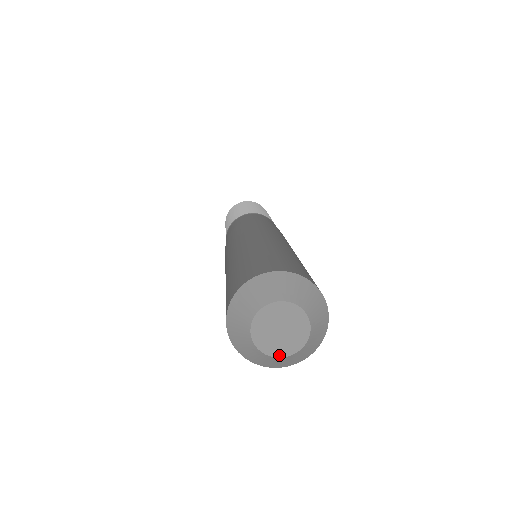
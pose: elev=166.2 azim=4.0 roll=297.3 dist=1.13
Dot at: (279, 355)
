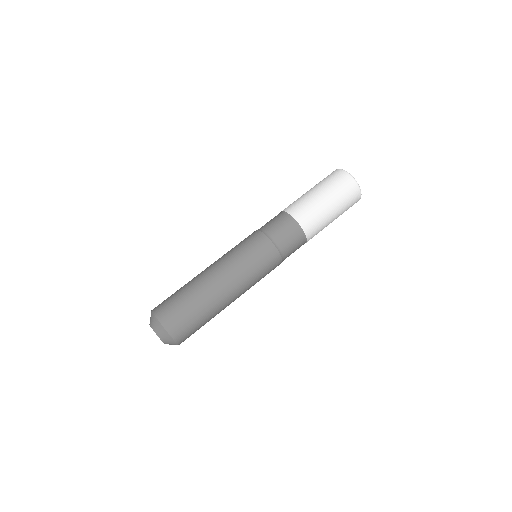
Dot at: occluded
